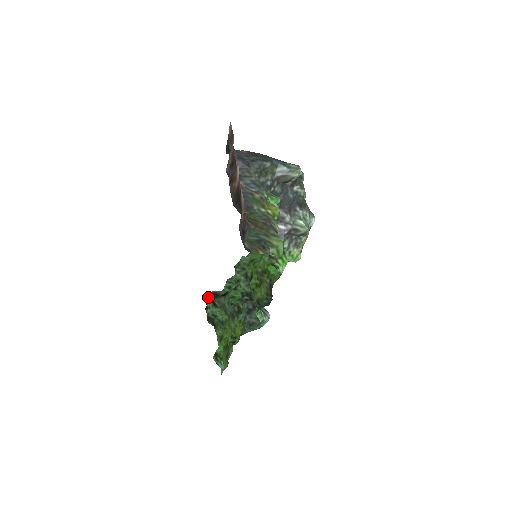
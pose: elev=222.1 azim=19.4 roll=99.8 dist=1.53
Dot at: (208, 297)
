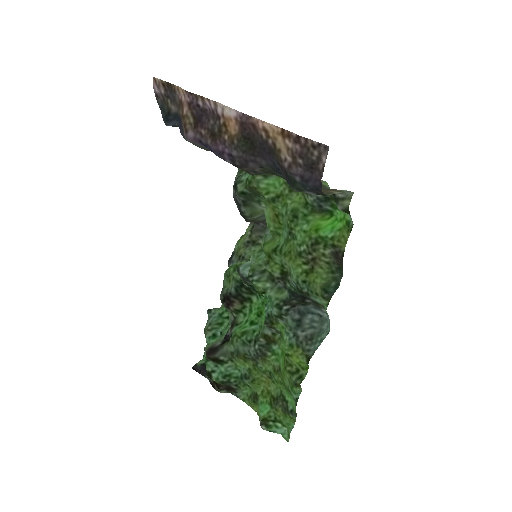
Dot at: (197, 363)
